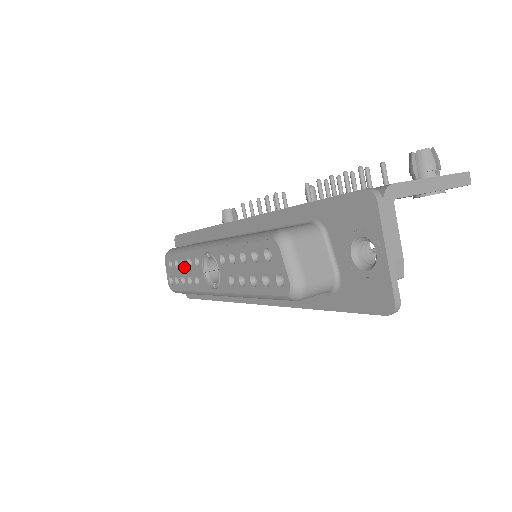
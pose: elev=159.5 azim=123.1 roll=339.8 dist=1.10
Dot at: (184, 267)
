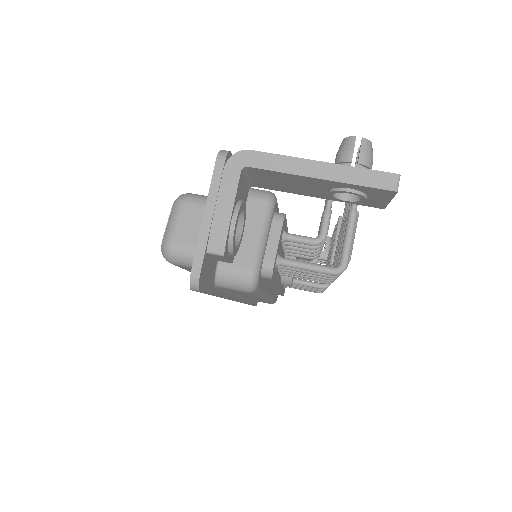
Dot at: occluded
